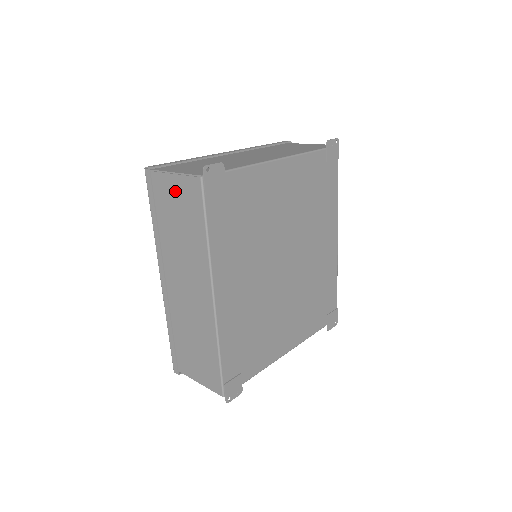
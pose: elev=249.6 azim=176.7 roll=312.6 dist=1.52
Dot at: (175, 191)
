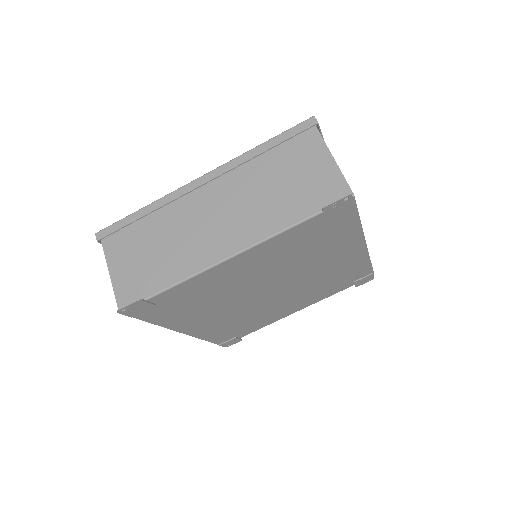
Dot at: occluded
